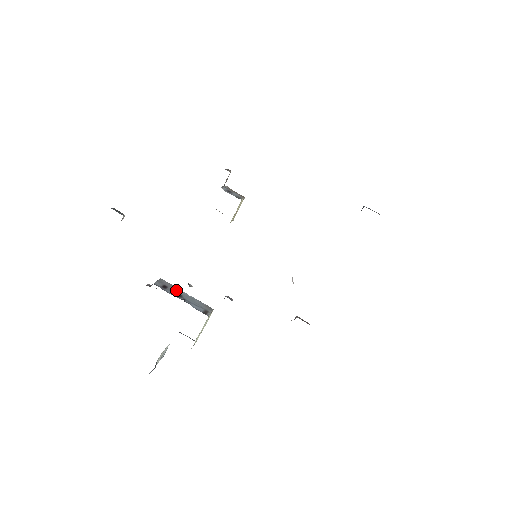
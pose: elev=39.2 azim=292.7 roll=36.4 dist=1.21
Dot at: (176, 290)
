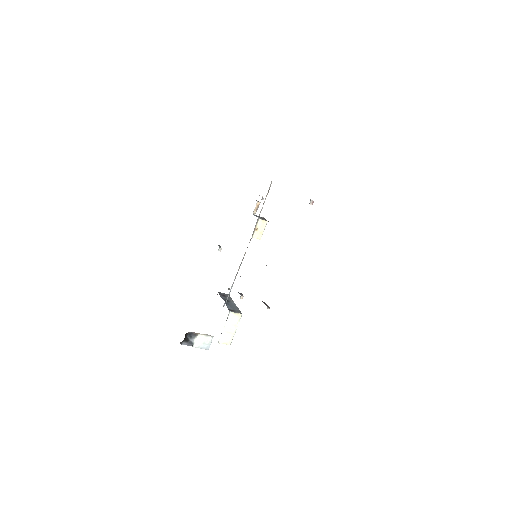
Dot at: (230, 300)
